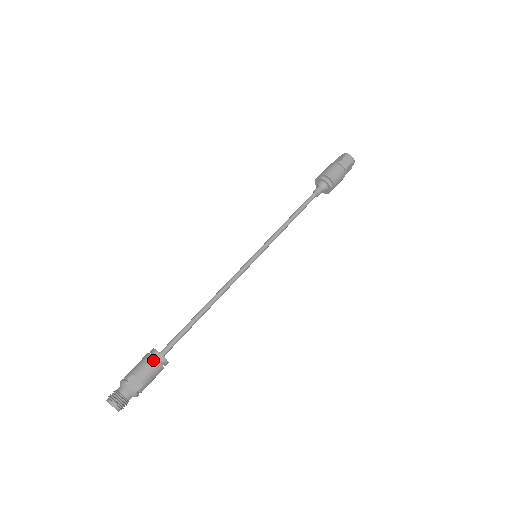
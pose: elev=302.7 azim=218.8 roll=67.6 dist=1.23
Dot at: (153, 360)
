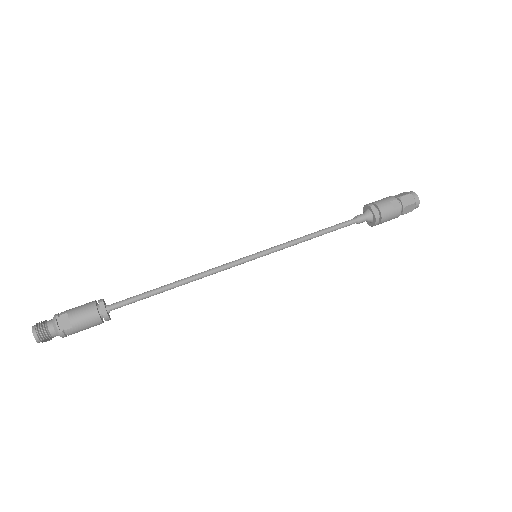
Dot at: (93, 308)
